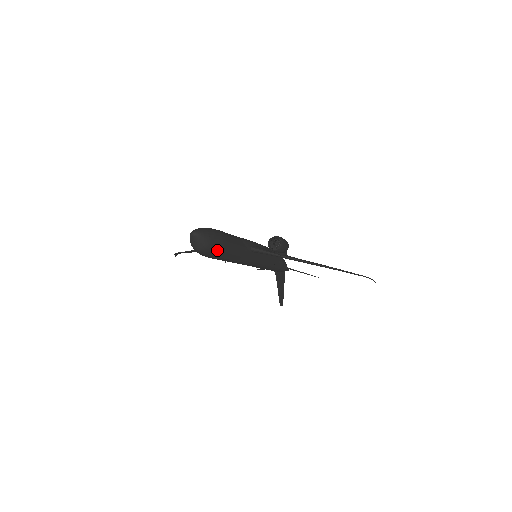
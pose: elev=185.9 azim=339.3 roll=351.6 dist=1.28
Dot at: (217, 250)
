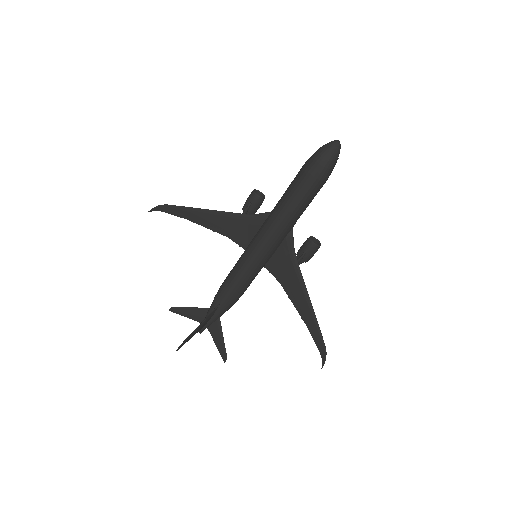
Dot at: (327, 174)
